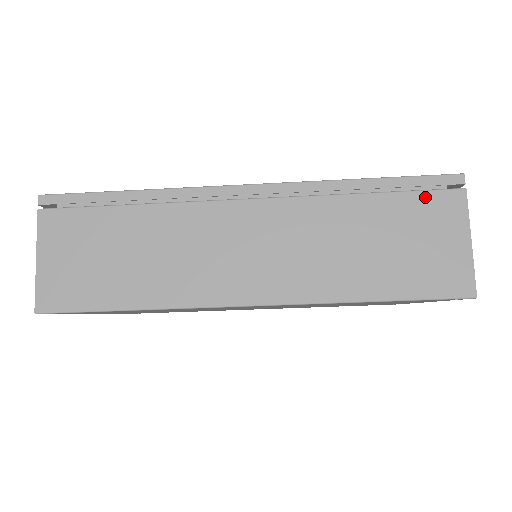
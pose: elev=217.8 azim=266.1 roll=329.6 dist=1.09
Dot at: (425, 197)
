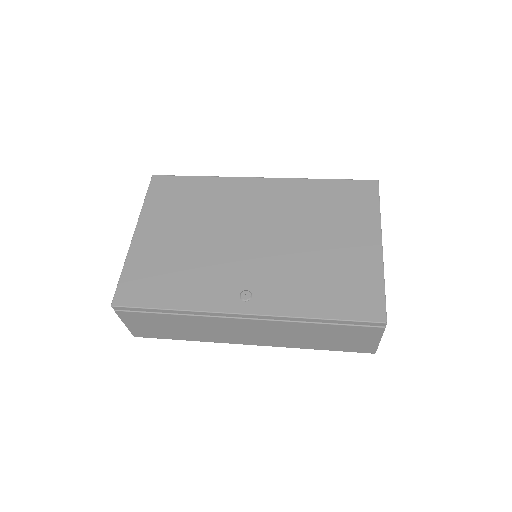
Dot at: (358, 328)
